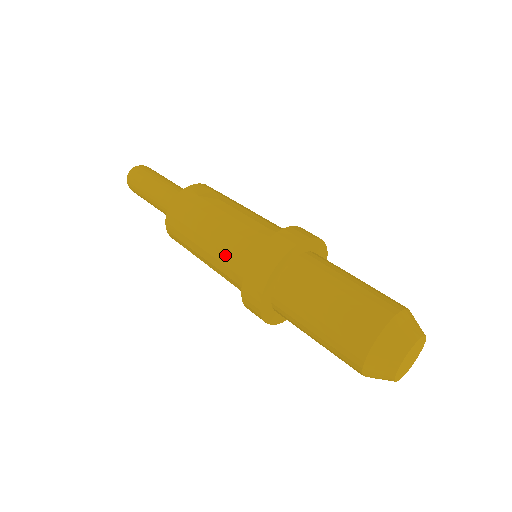
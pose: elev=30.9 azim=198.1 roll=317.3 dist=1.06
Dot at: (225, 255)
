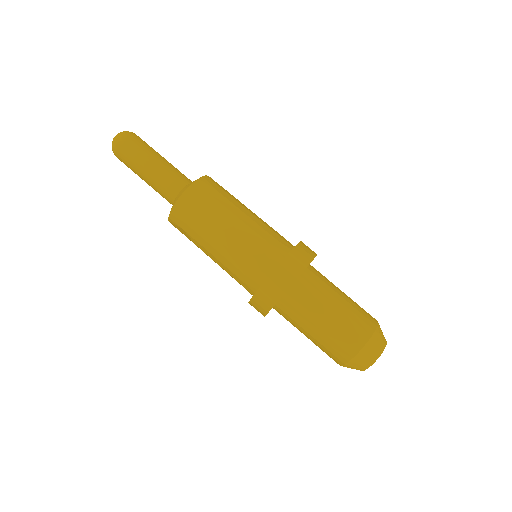
Dot at: (259, 237)
